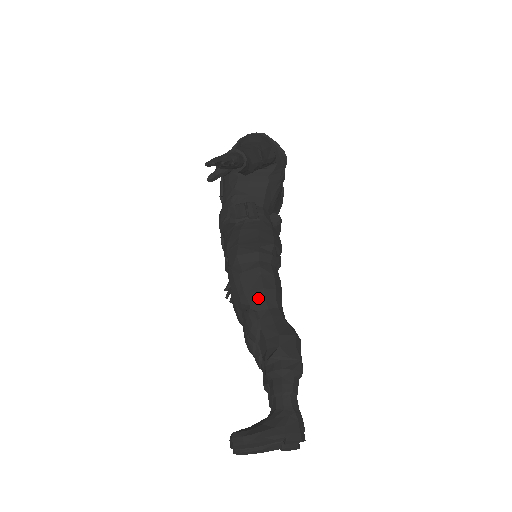
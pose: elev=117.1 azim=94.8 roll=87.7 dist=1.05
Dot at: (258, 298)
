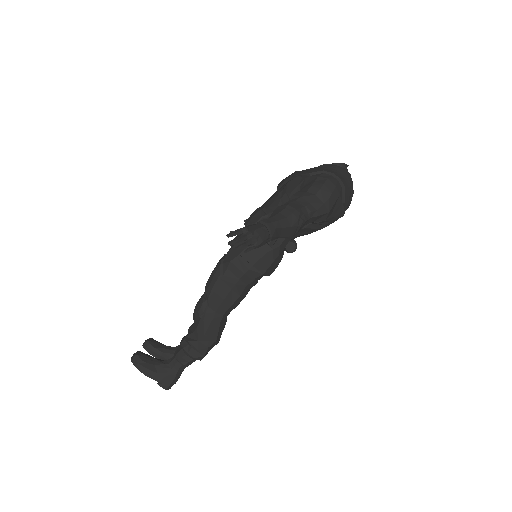
Dot at: (216, 301)
